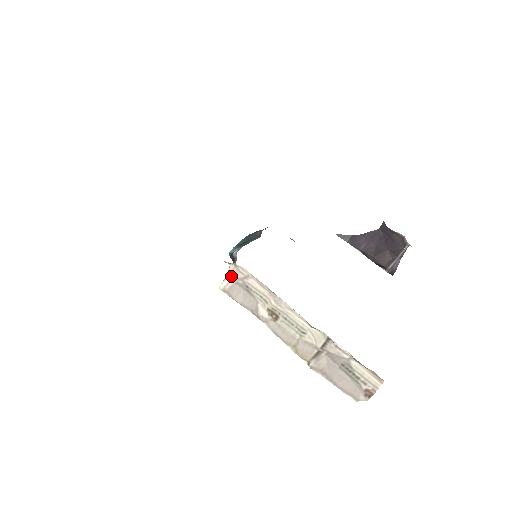
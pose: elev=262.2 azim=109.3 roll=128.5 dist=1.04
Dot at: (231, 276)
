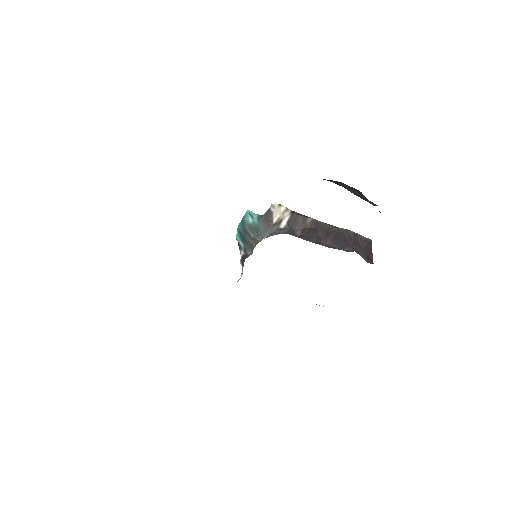
Dot at: occluded
